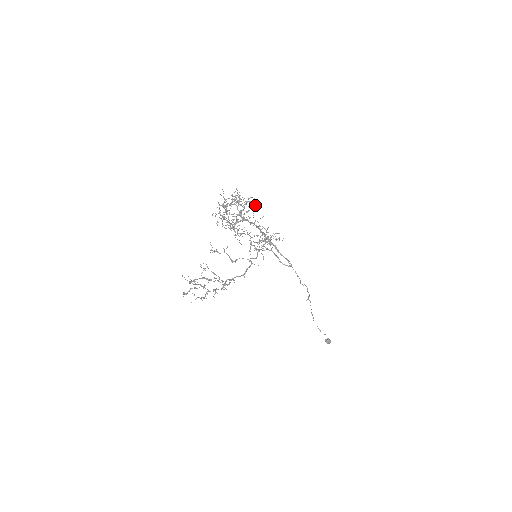
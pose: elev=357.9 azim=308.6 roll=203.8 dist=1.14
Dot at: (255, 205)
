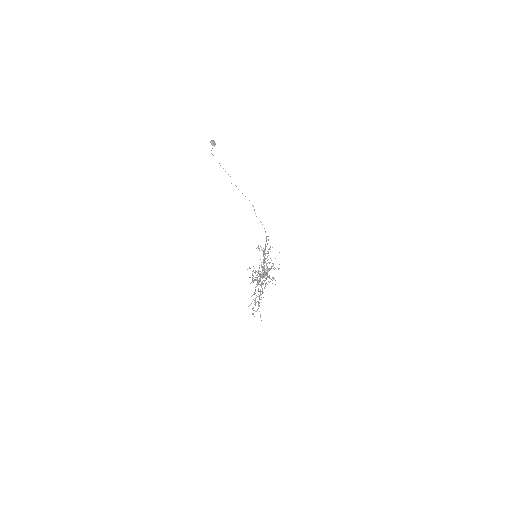
Dot at: occluded
